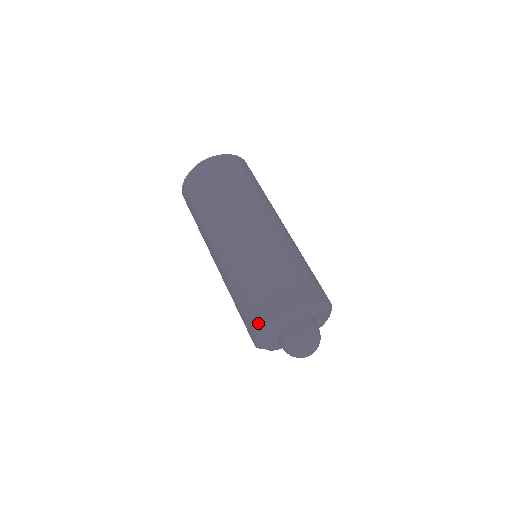
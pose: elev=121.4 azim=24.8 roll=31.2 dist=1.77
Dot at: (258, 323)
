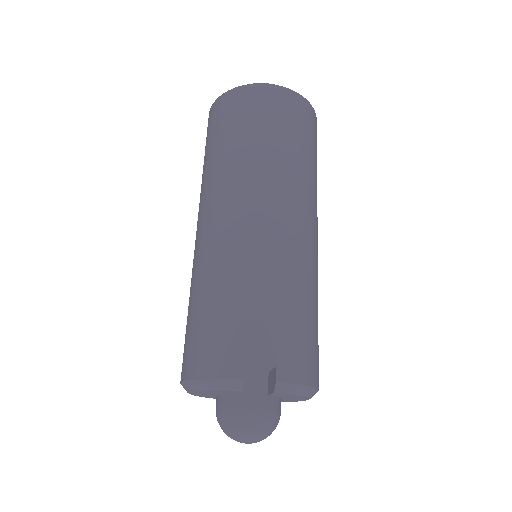
Dot at: occluded
